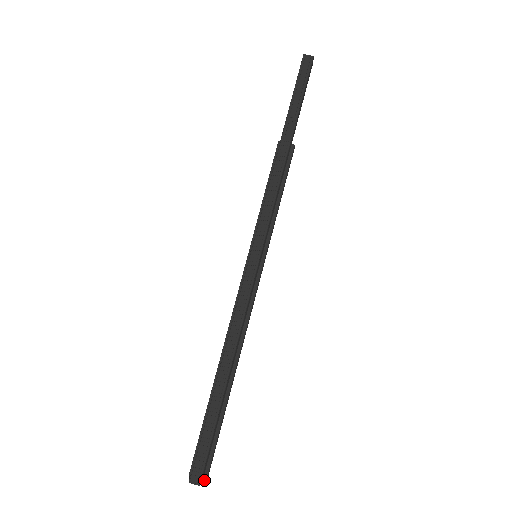
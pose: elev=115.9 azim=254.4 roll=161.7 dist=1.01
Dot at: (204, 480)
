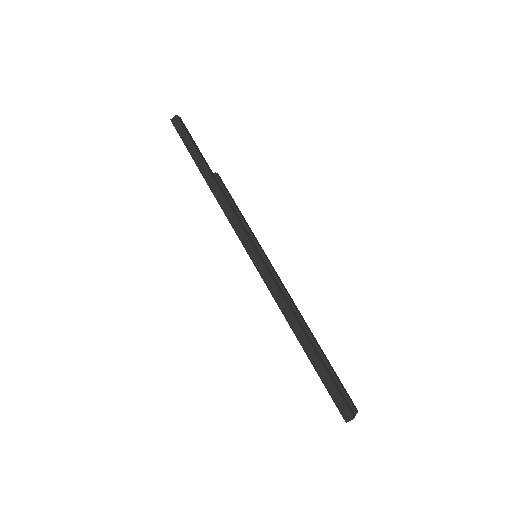
Dot at: (355, 414)
